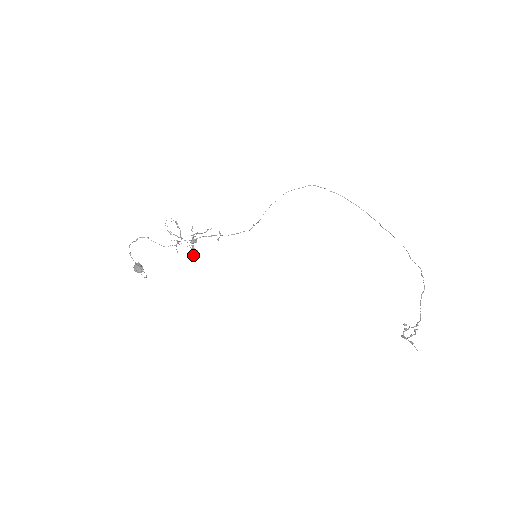
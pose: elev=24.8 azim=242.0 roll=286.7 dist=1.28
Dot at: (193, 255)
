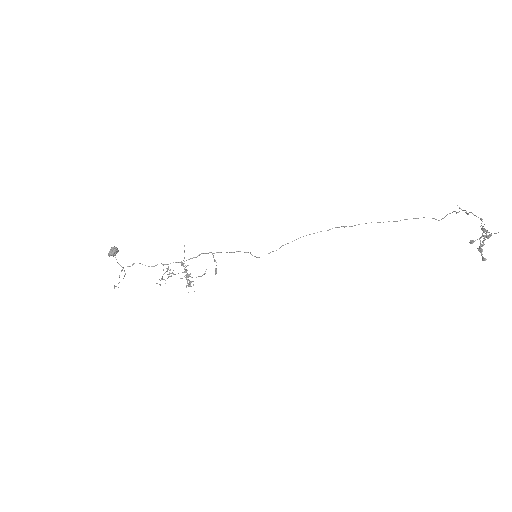
Dot at: occluded
